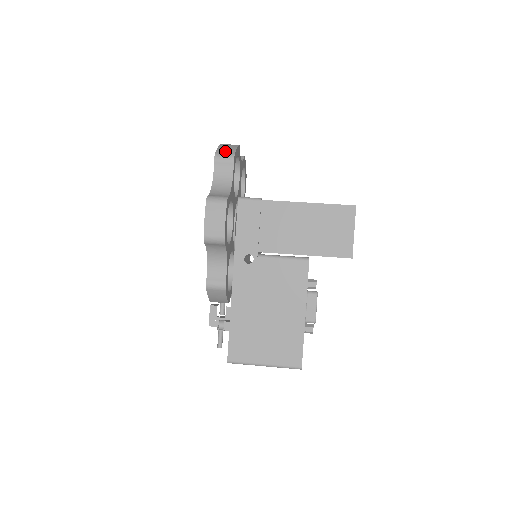
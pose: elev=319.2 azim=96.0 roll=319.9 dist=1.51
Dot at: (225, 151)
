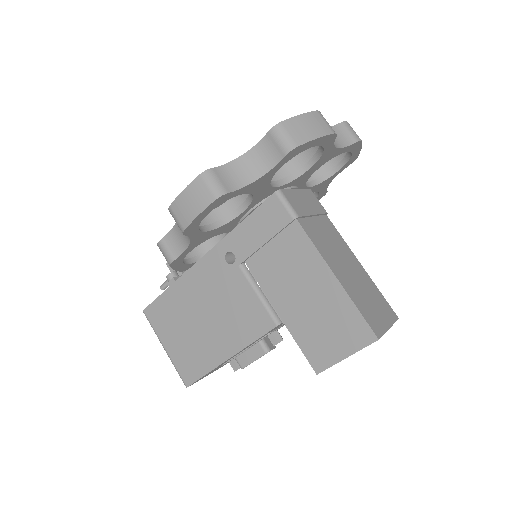
Dot at: (295, 130)
